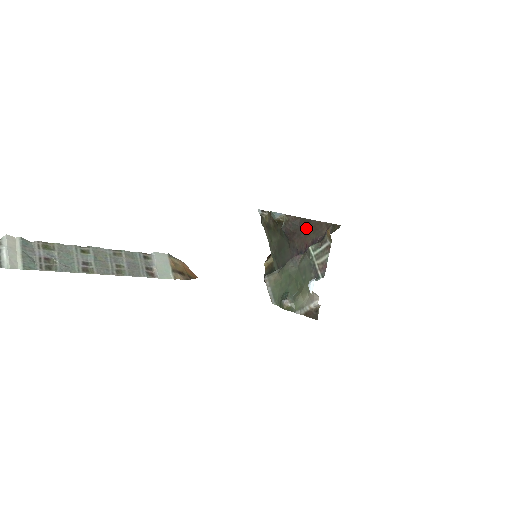
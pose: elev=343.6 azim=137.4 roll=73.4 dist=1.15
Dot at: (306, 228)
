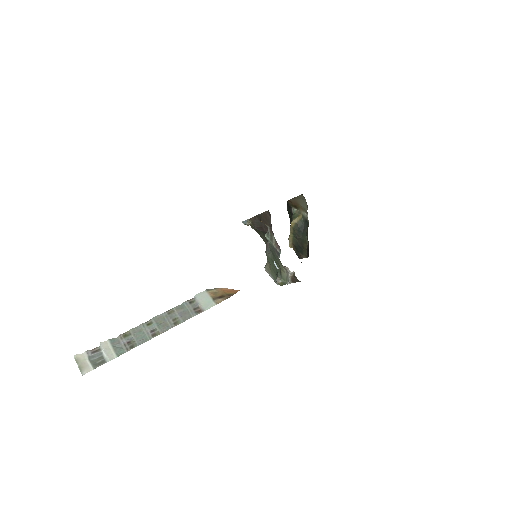
Dot at: (263, 221)
